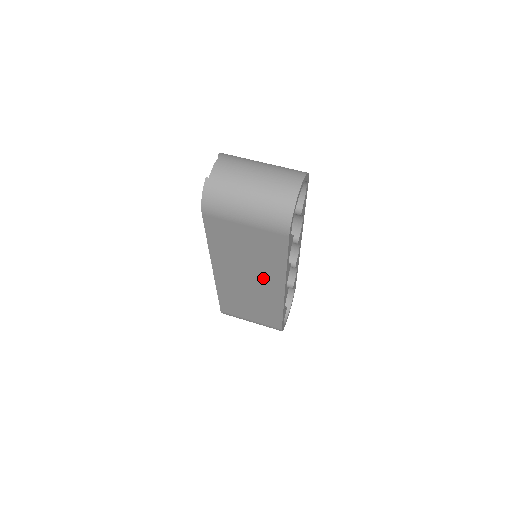
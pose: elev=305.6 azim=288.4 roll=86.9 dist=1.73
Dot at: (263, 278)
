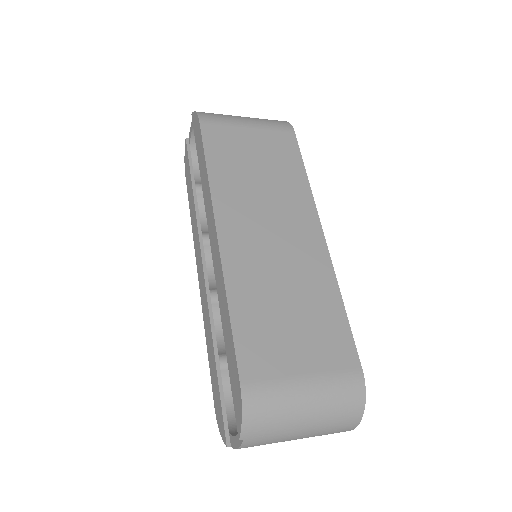
Dot at: (290, 217)
